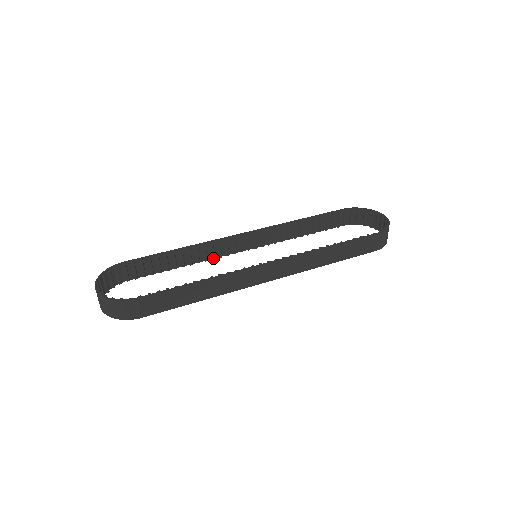
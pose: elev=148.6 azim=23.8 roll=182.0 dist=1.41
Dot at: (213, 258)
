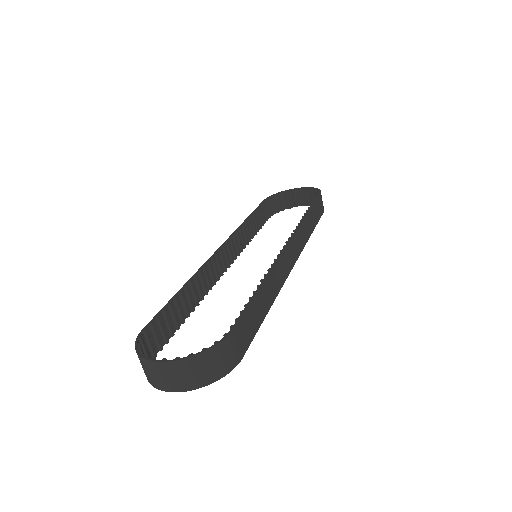
Dot at: (211, 288)
